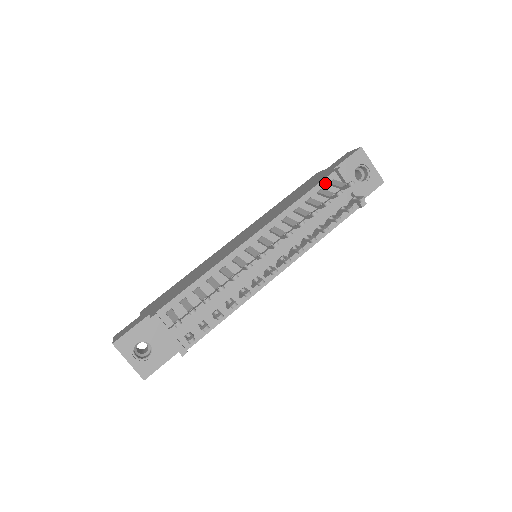
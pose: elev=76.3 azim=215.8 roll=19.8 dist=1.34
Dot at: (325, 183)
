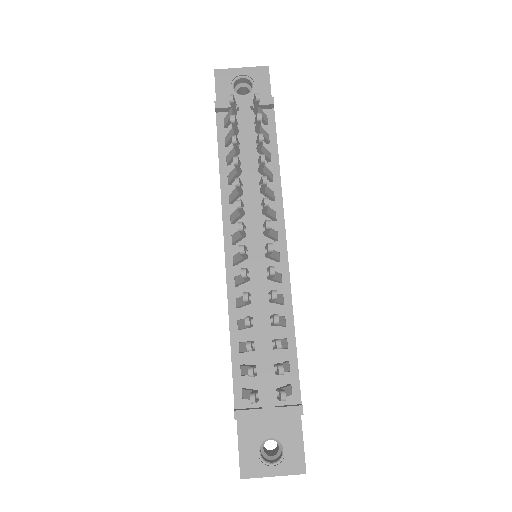
Dot at: (222, 131)
